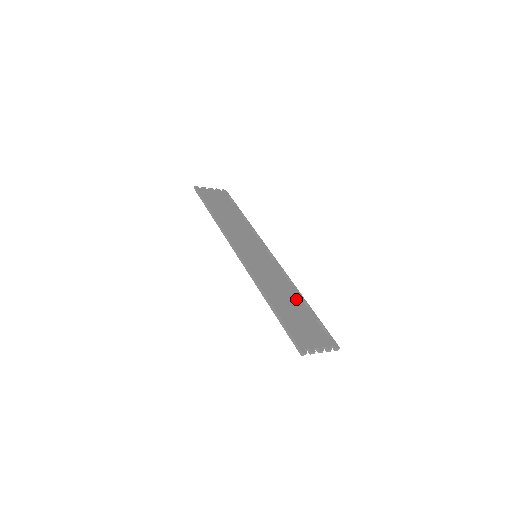
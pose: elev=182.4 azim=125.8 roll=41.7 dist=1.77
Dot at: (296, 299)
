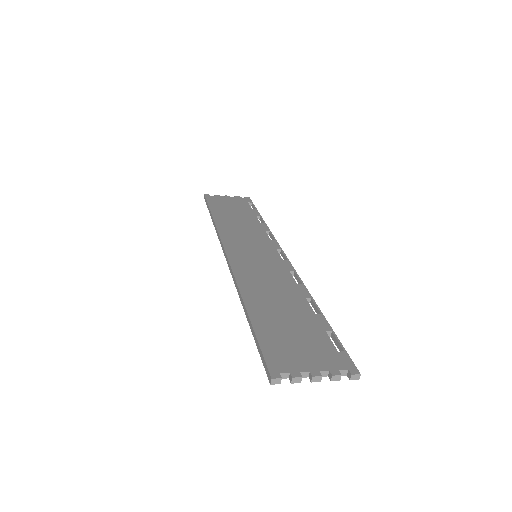
Dot at: (299, 303)
